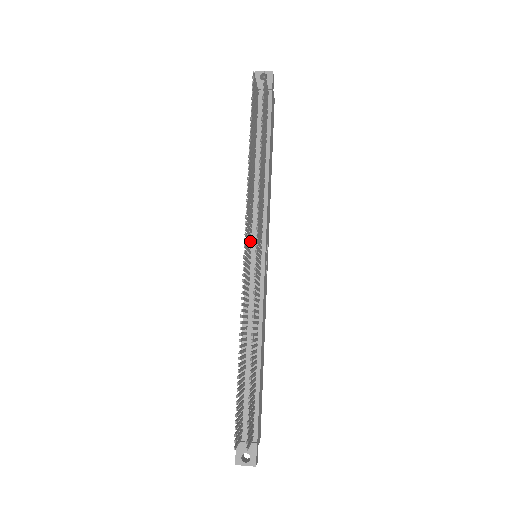
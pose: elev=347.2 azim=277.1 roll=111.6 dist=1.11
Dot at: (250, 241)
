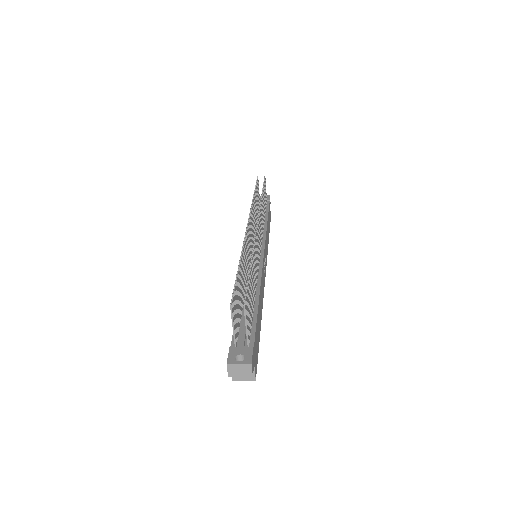
Dot at: (252, 242)
